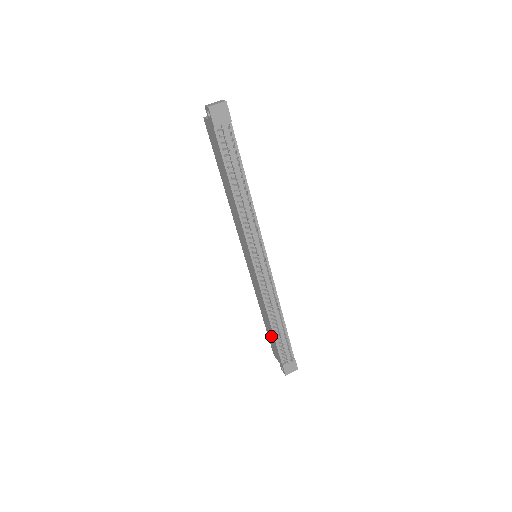
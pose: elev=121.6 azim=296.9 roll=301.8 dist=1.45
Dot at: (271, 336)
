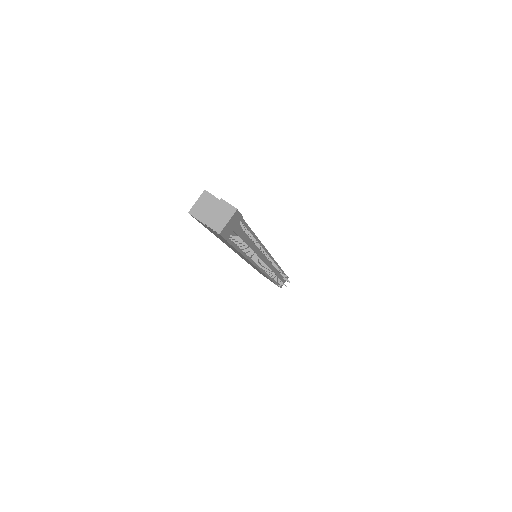
Dot at: occluded
